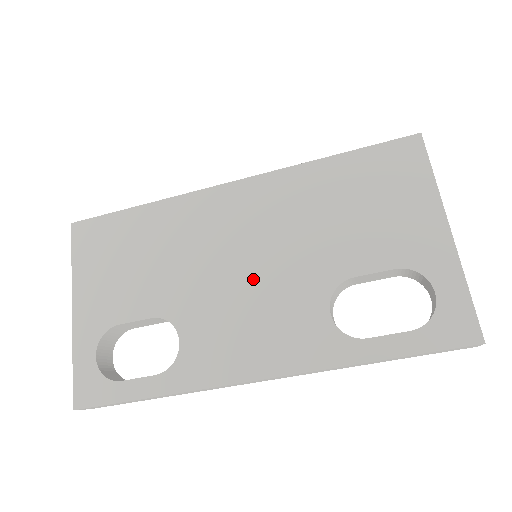
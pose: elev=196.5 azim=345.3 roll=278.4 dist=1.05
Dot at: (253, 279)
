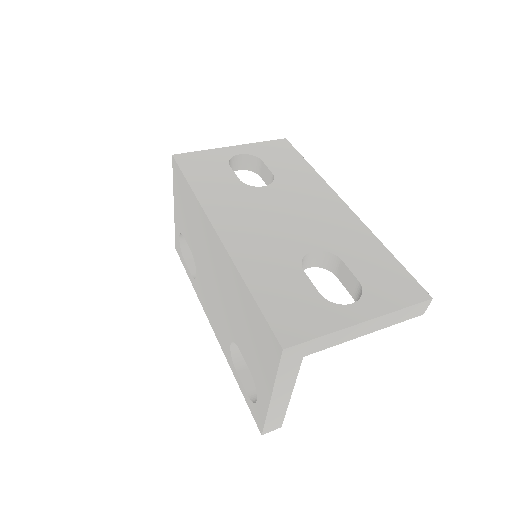
Dot at: (215, 291)
